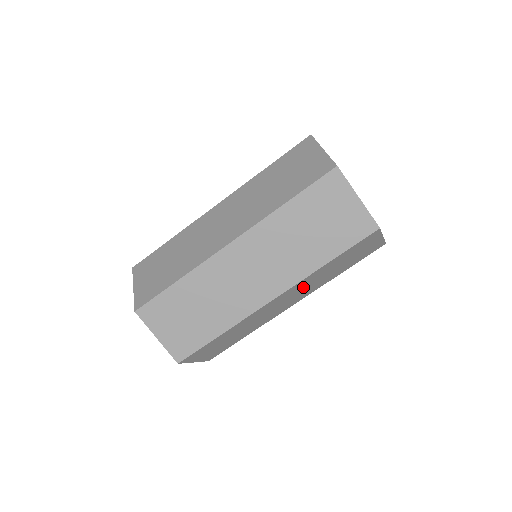
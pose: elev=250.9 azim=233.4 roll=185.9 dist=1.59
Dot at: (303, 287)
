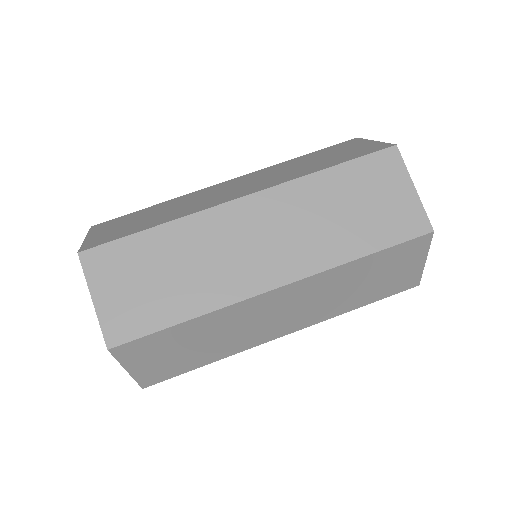
Dot at: (314, 295)
